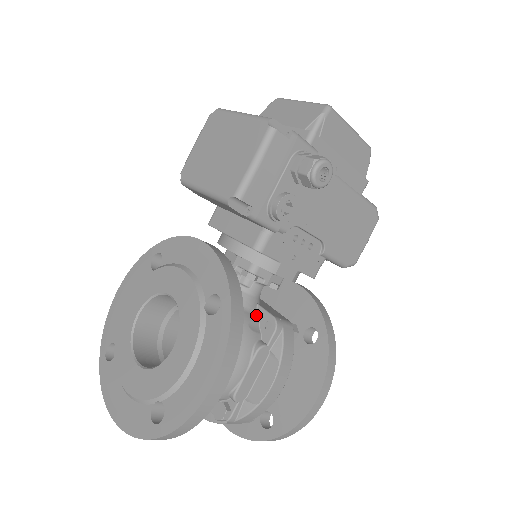
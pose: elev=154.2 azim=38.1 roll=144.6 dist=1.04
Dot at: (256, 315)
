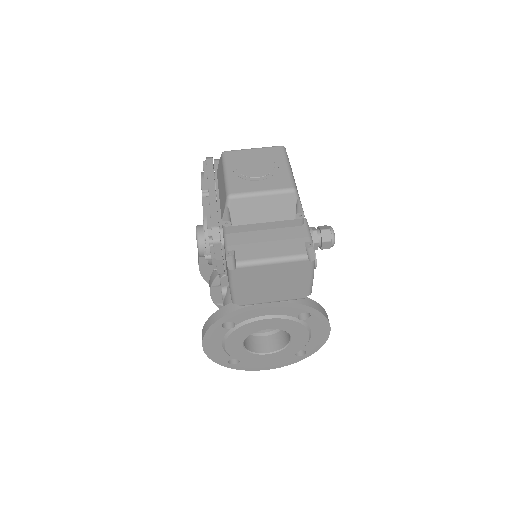
Dot at: occluded
